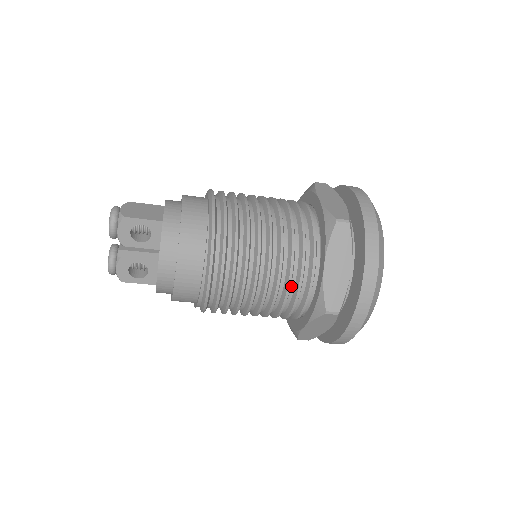
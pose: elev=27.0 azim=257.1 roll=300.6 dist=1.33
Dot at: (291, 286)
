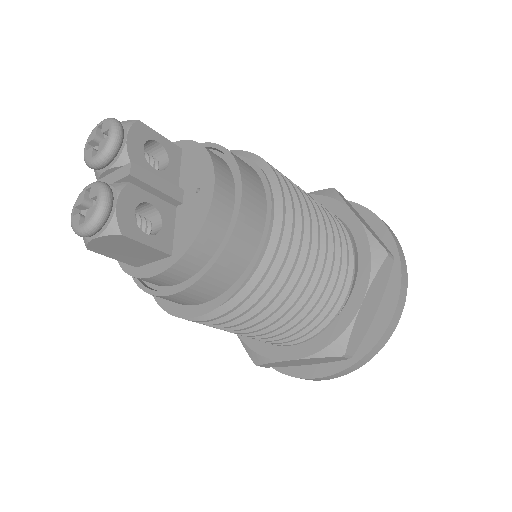
Dot at: occluded
